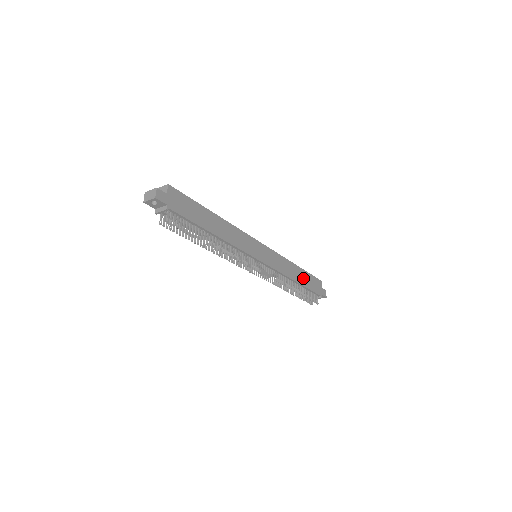
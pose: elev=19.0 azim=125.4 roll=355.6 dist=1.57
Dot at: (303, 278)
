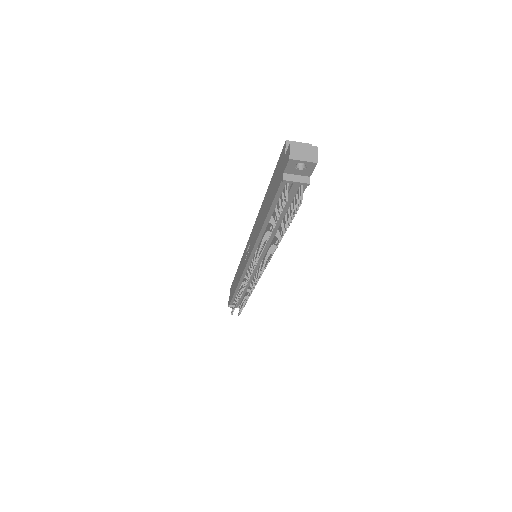
Dot at: occluded
